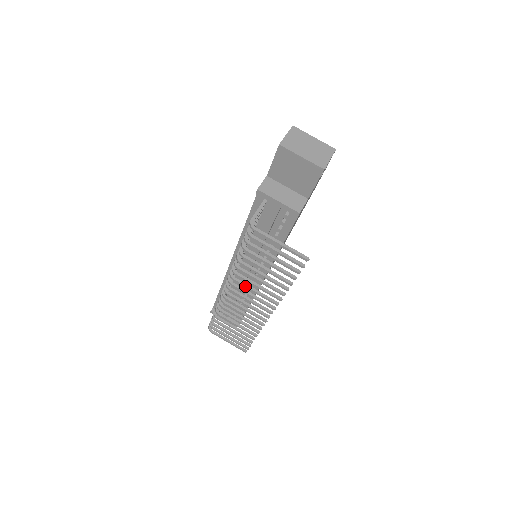
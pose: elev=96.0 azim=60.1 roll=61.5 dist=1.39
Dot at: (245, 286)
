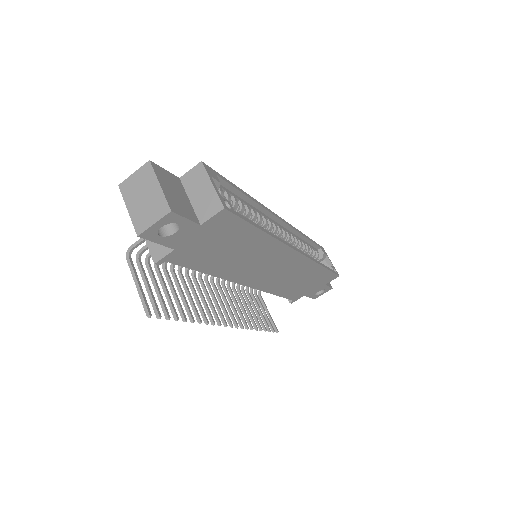
Dot at: (197, 289)
